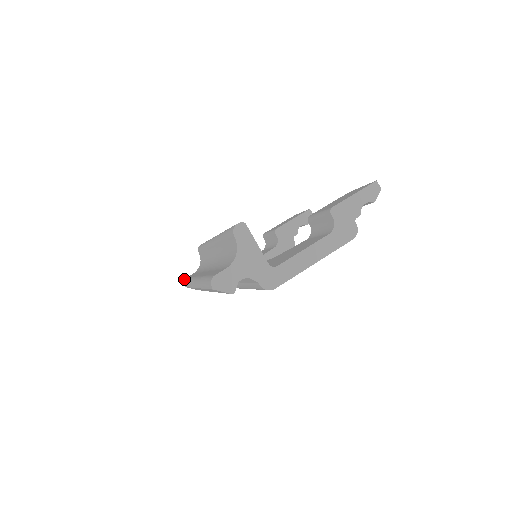
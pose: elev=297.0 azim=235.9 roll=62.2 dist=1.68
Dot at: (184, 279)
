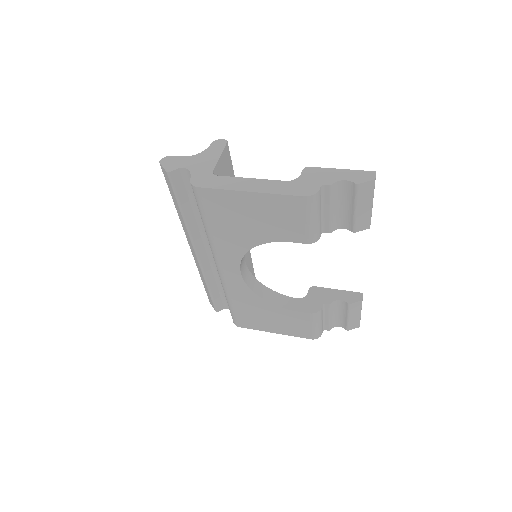
Dot at: occluded
